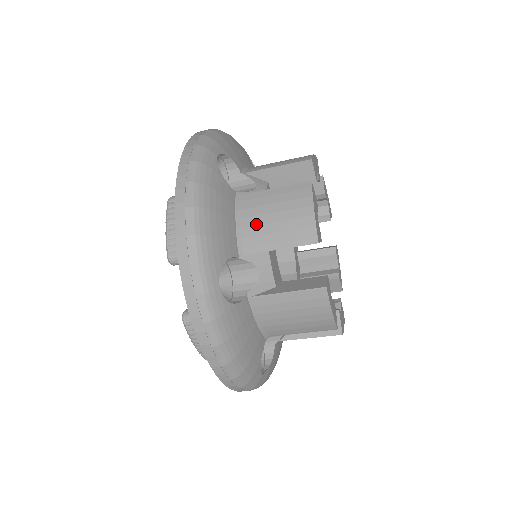
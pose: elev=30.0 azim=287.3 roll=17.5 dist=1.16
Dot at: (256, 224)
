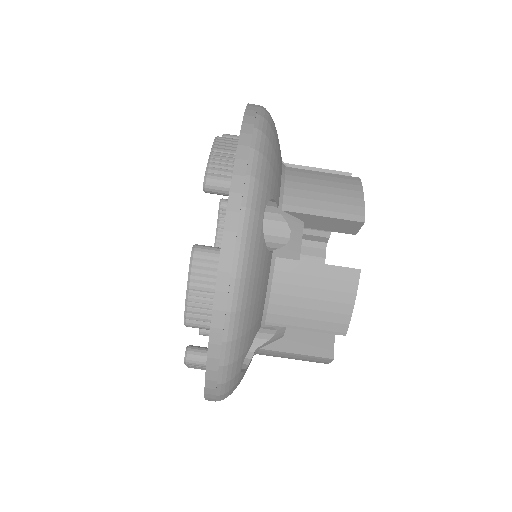
Dot at: (302, 189)
